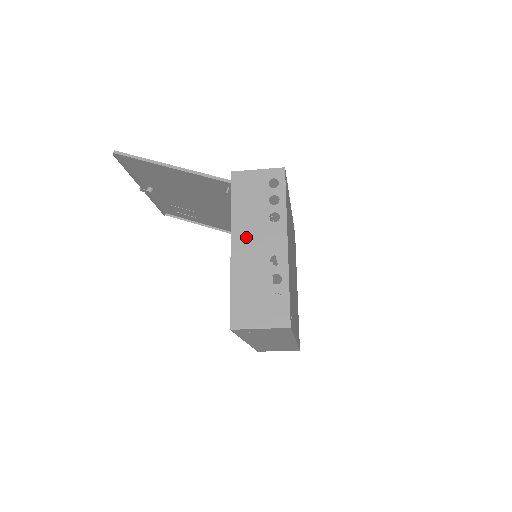
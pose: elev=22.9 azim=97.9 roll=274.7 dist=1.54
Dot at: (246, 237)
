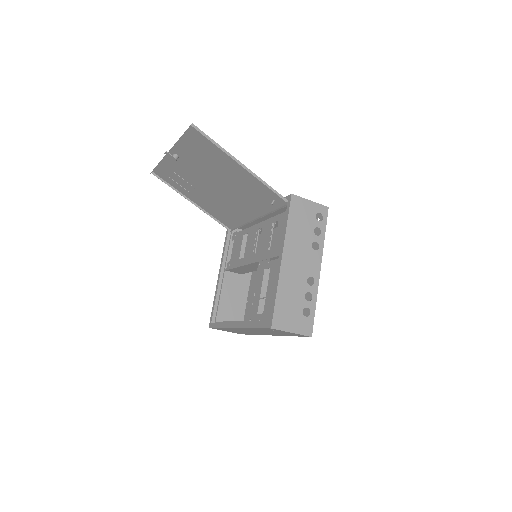
Dot at: (294, 255)
